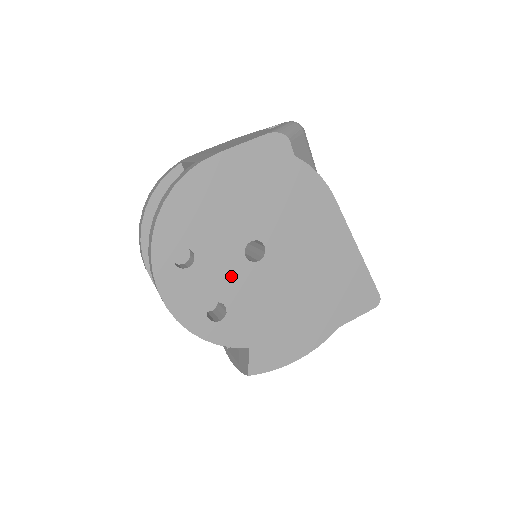
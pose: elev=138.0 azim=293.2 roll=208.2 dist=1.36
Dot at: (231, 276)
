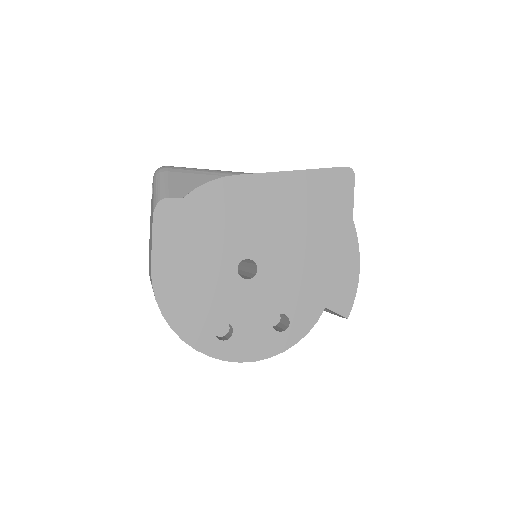
Dot at: (258, 298)
